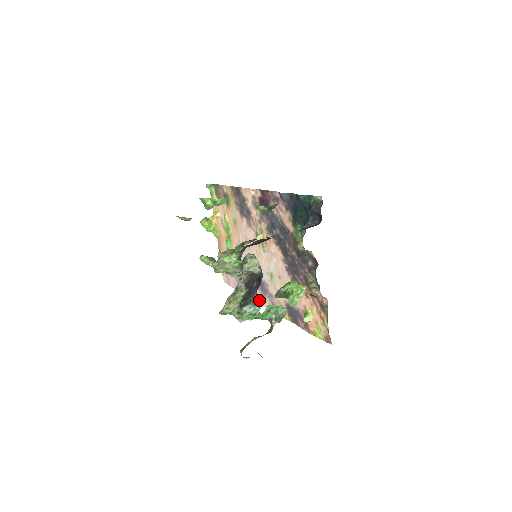
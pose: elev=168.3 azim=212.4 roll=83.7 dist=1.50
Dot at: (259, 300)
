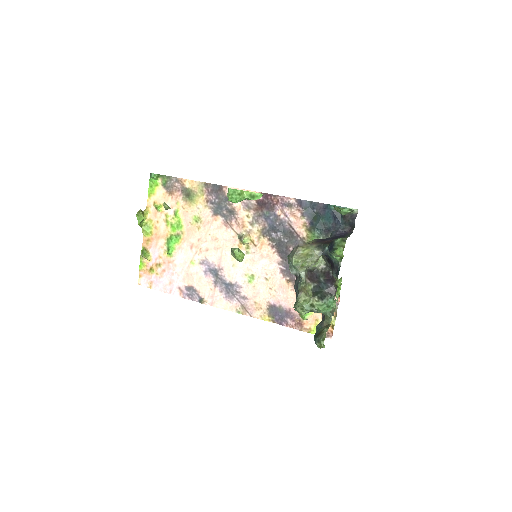
Dot at: (218, 303)
